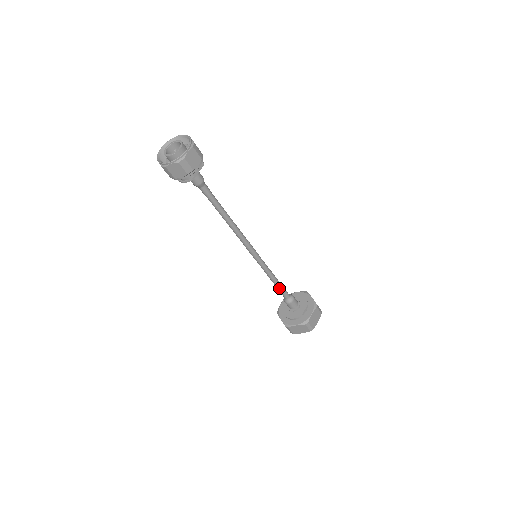
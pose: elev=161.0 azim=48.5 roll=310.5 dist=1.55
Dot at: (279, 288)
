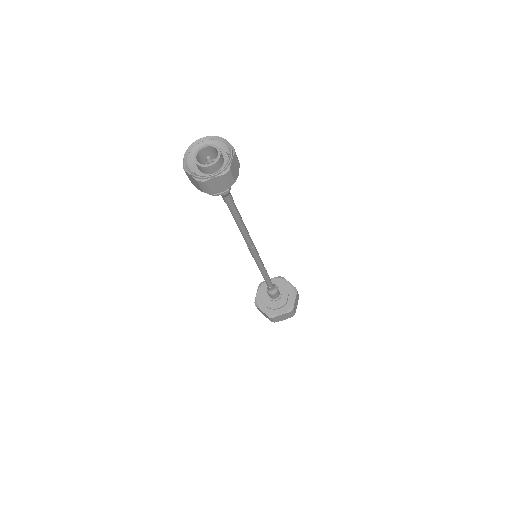
Dot at: (268, 282)
